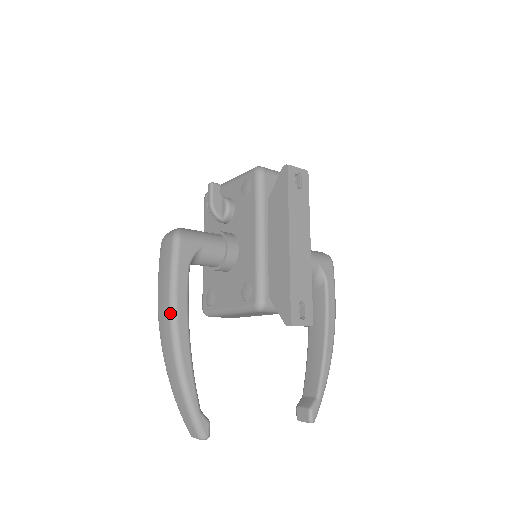
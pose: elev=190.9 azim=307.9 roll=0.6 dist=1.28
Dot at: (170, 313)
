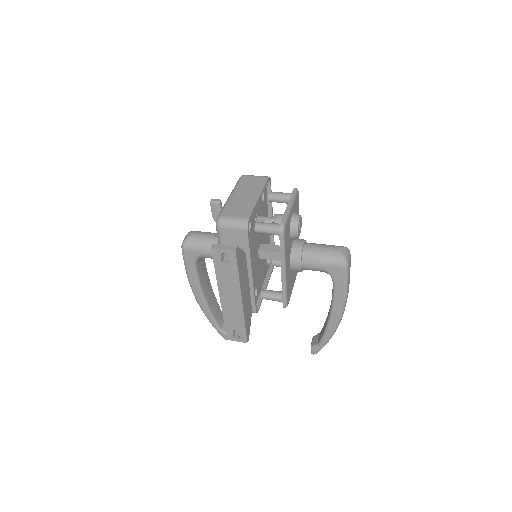
Dot at: (190, 285)
